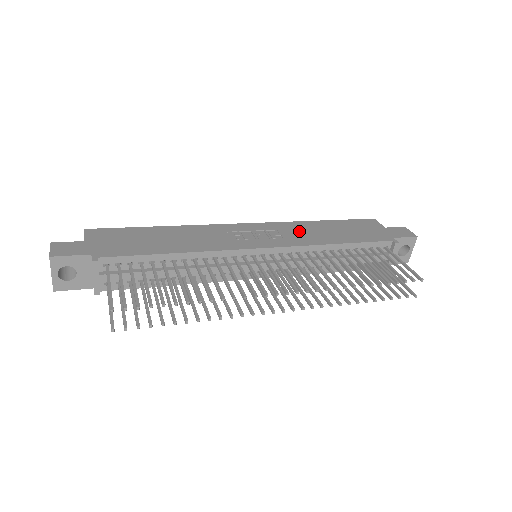
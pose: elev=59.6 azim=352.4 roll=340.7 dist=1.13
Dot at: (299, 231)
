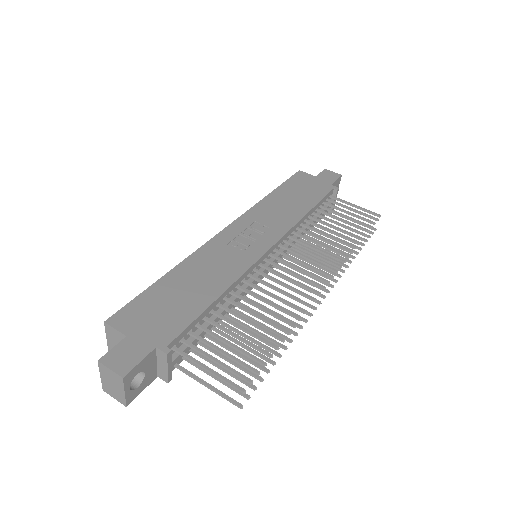
Dot at: (271, 214)
